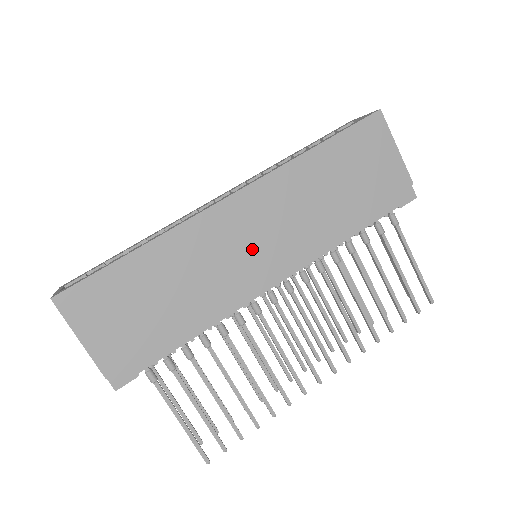
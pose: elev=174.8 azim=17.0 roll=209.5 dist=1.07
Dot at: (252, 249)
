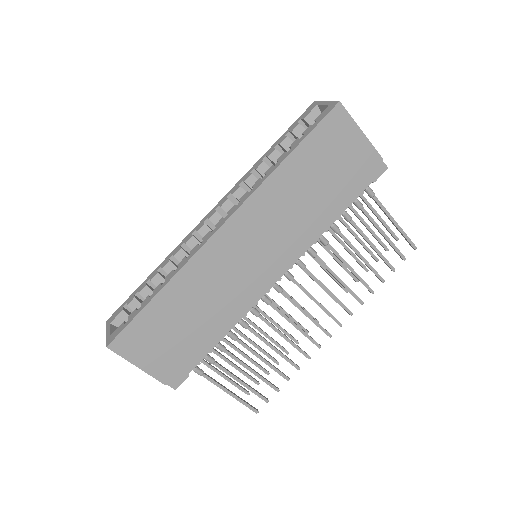
Dot at: (251, 261)
